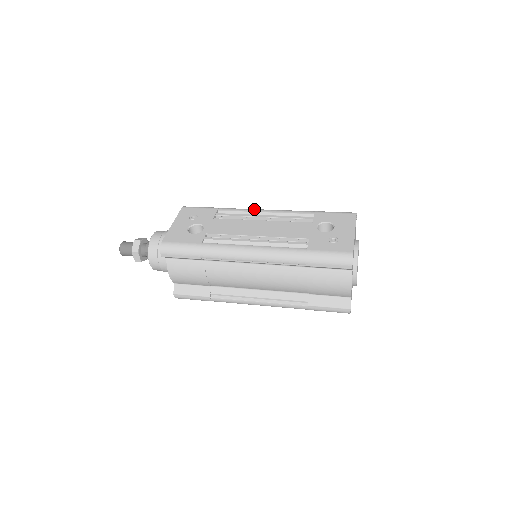
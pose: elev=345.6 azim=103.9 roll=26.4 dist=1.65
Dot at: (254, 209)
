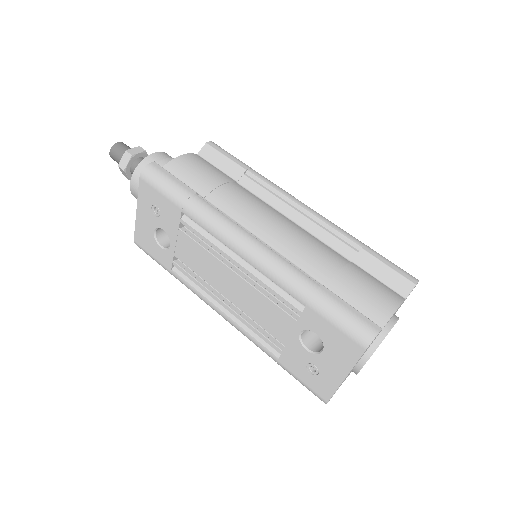
Dot at: (227, 240)
